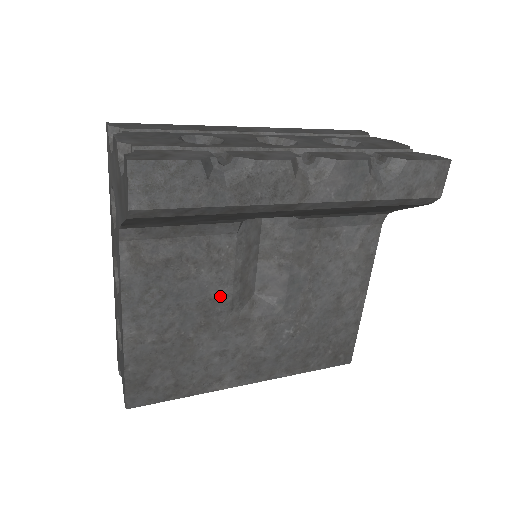
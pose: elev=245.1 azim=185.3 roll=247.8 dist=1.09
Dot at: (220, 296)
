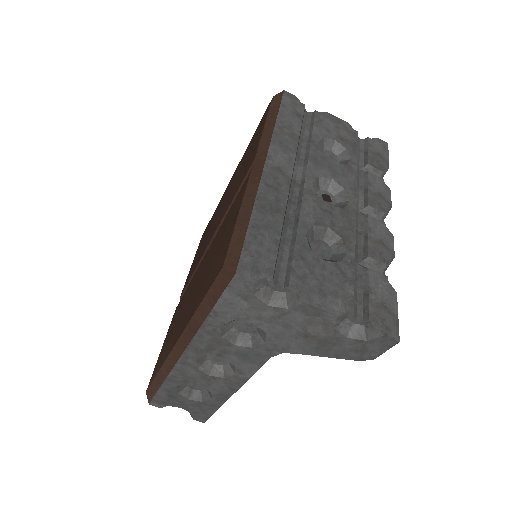
Dot at: occluded
